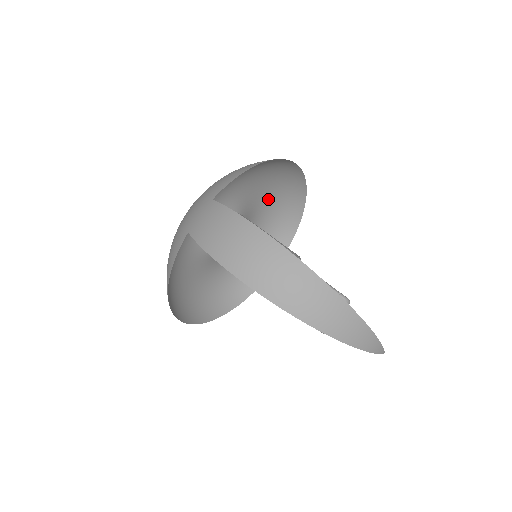
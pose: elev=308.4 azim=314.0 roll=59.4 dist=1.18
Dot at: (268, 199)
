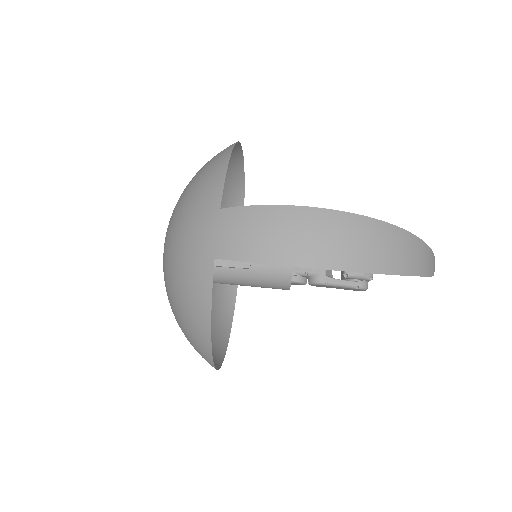
Dot at: occluded
